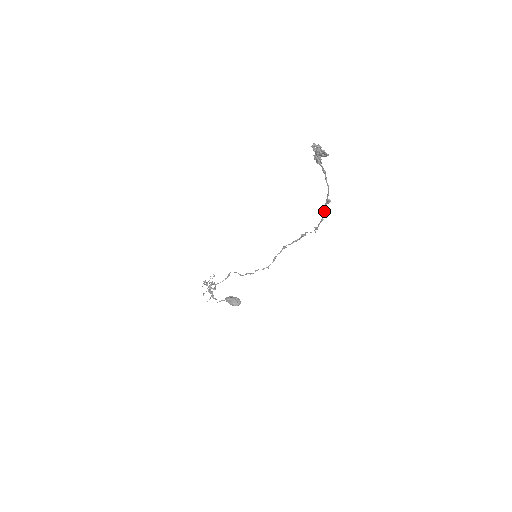
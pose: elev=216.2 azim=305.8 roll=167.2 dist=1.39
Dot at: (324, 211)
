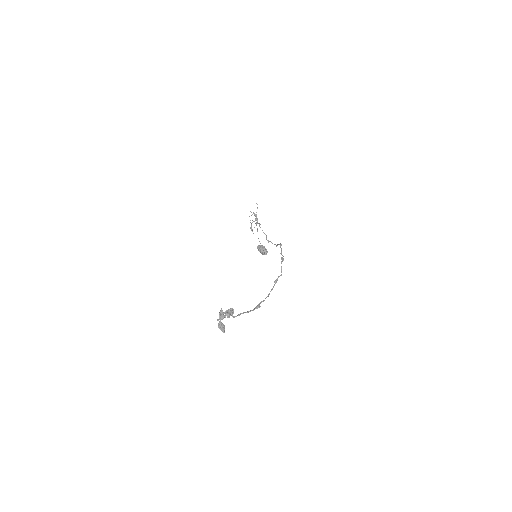
Dot at: (263, 300)
